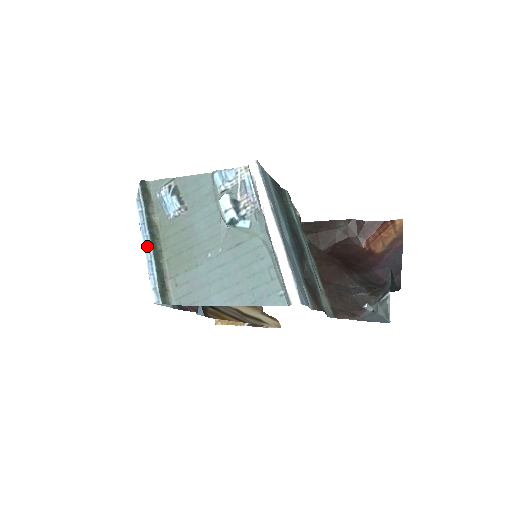
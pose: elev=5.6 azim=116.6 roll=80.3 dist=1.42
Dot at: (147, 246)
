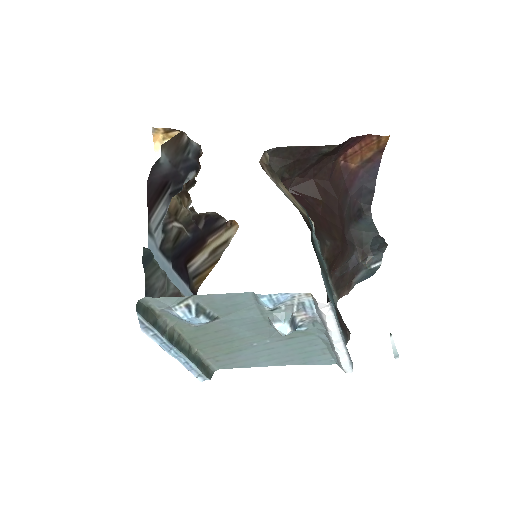
Dot at: (177, 356)
